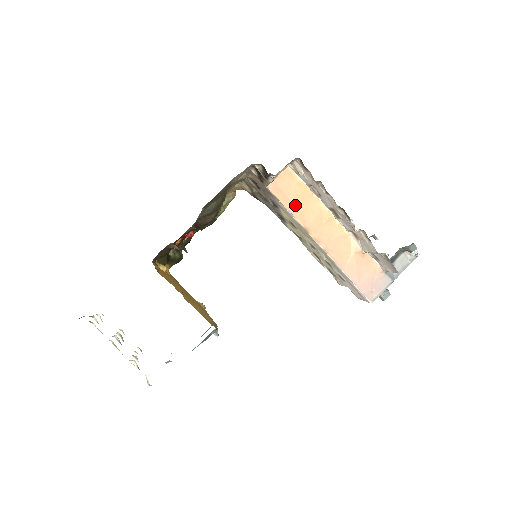
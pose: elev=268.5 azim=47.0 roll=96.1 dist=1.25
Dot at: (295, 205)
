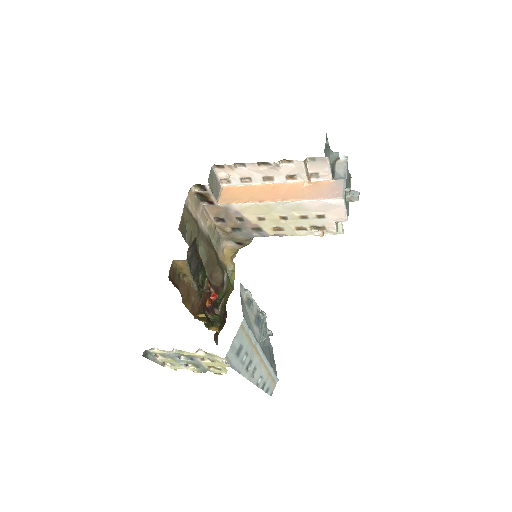
Dot at: (243, 198)
